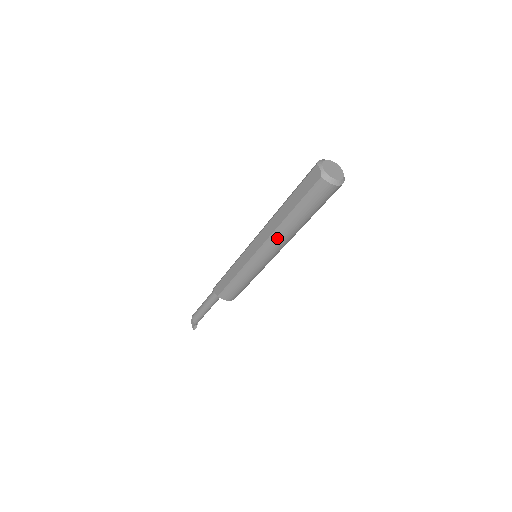
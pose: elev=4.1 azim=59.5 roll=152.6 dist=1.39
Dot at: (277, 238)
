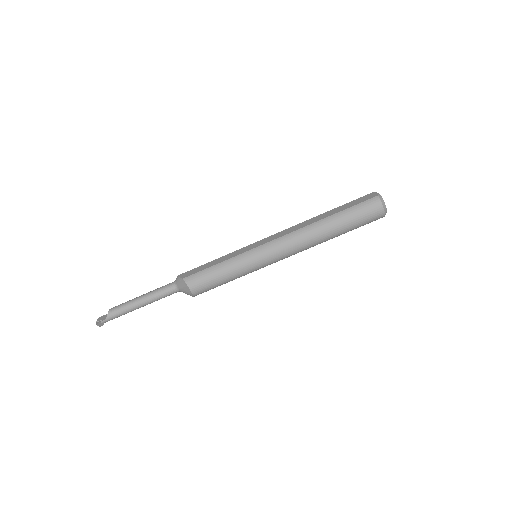
Dot at: (302, 234)
